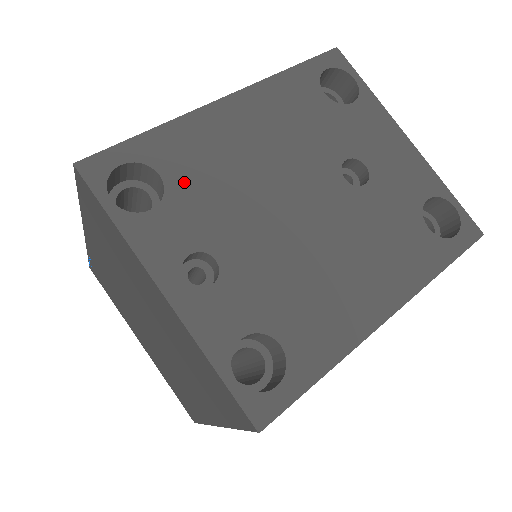
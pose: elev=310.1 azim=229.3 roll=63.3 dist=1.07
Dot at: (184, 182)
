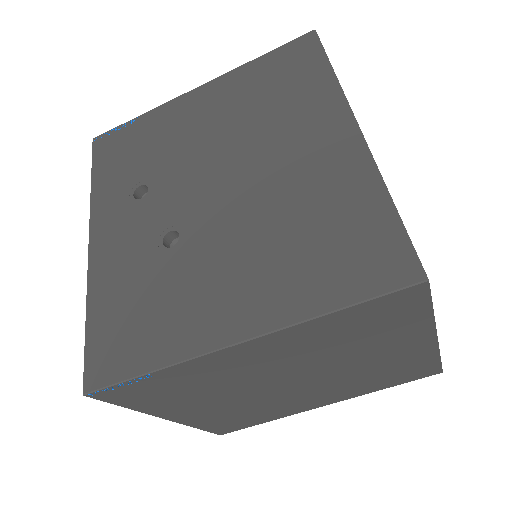
Dot at: occluded
